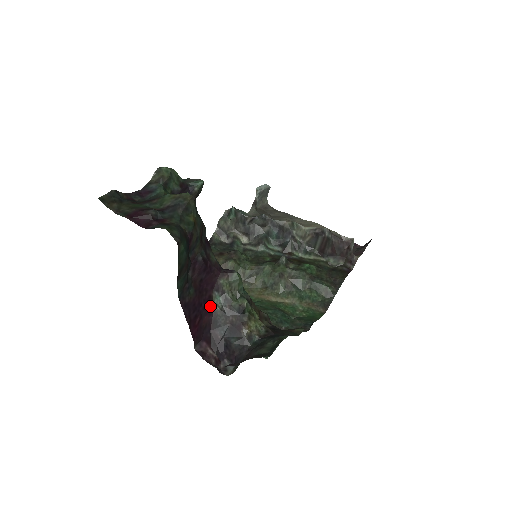
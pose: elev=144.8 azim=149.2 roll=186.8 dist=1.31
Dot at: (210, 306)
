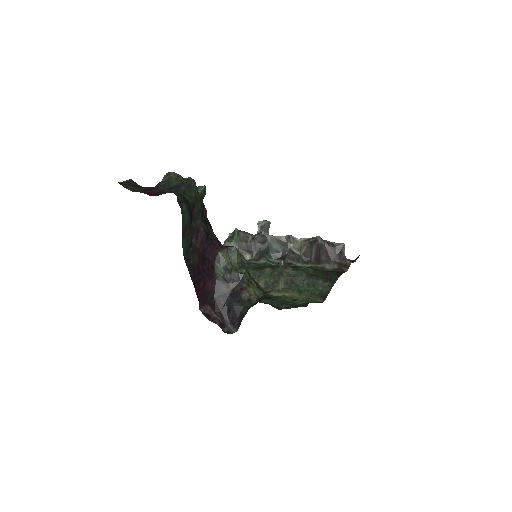
Dot at: (213, 275)
